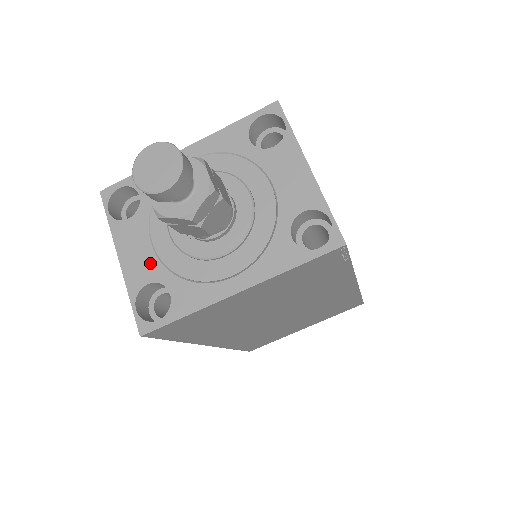
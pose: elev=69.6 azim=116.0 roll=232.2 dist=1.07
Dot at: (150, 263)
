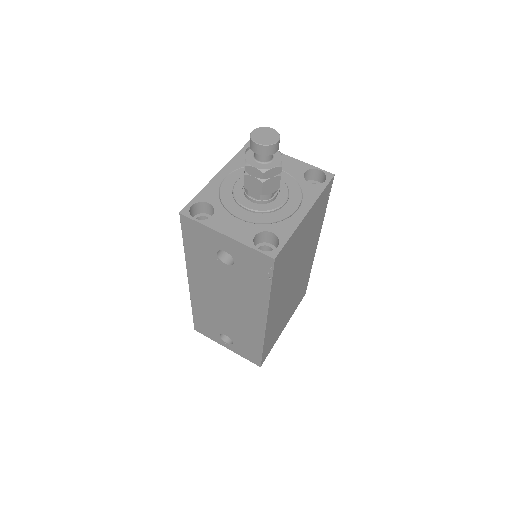
Dot at: (247, 227)
